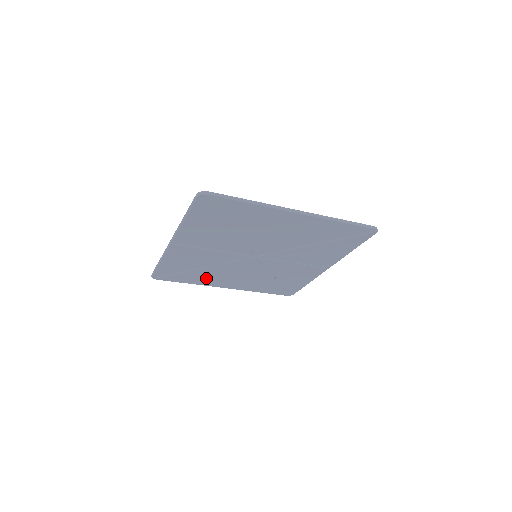
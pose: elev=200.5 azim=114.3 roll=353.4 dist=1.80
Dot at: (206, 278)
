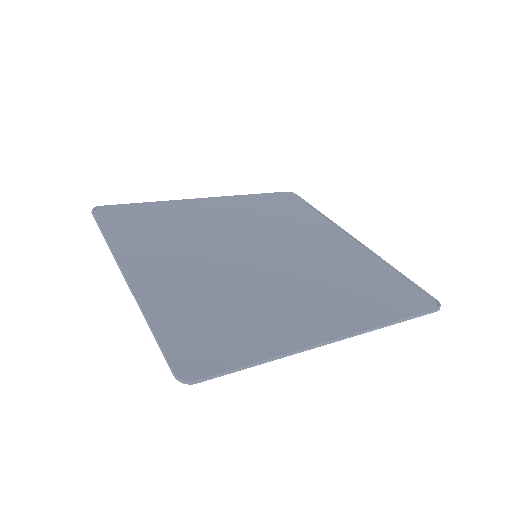
Dot at: (176, 215)
